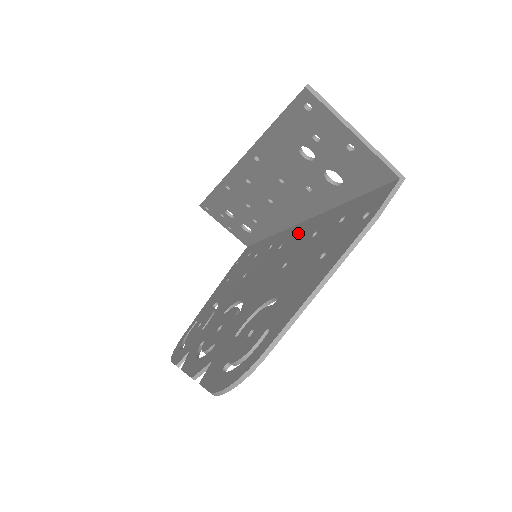
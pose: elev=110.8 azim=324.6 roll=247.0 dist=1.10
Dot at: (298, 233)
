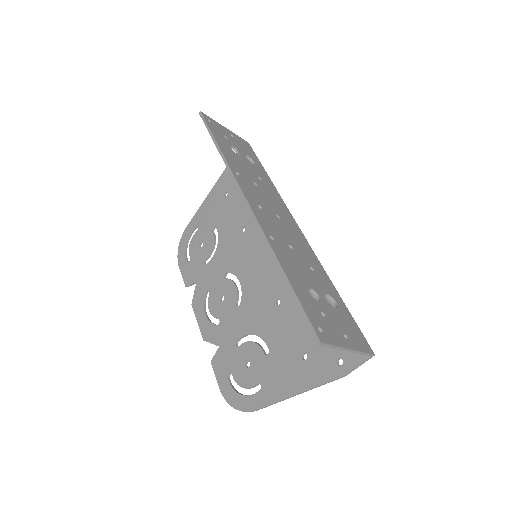
Dot at: occluded
